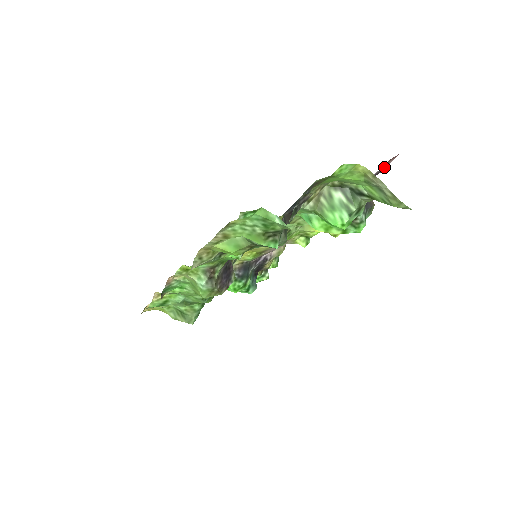
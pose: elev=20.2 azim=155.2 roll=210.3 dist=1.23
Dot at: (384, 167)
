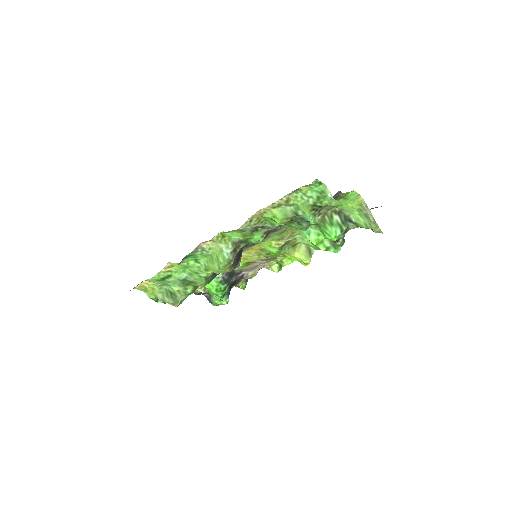
Dot at: occluded
